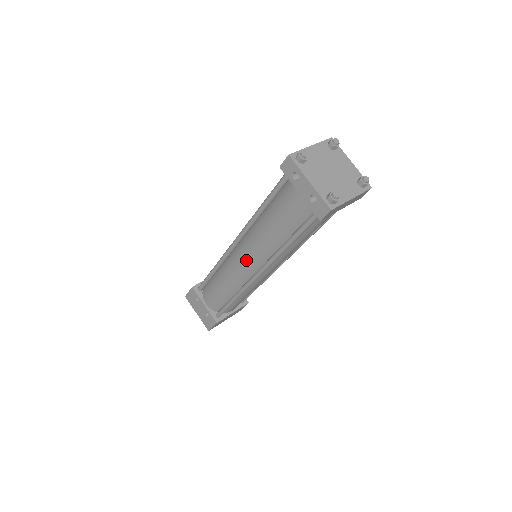
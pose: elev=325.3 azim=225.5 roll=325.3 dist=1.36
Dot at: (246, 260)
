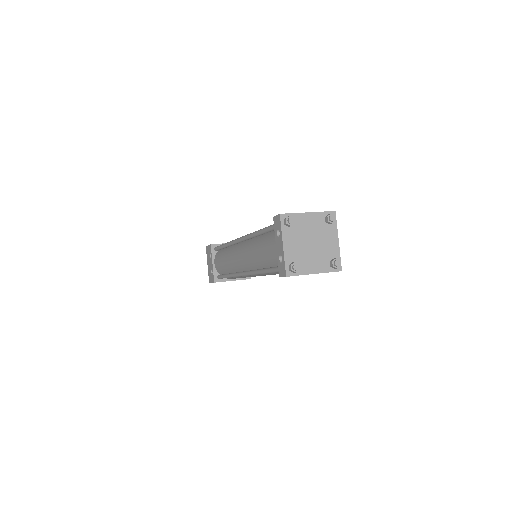
Dot at: (241, 258)
